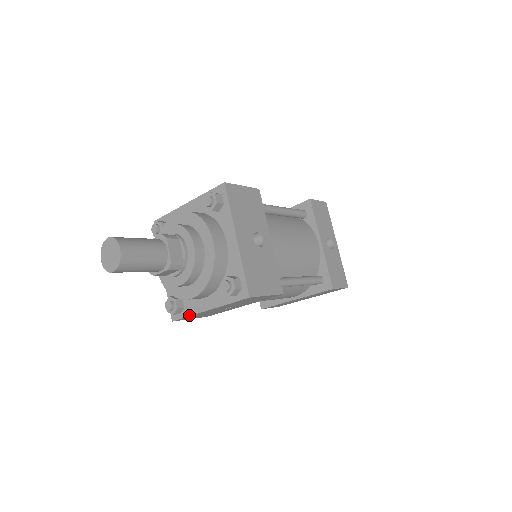
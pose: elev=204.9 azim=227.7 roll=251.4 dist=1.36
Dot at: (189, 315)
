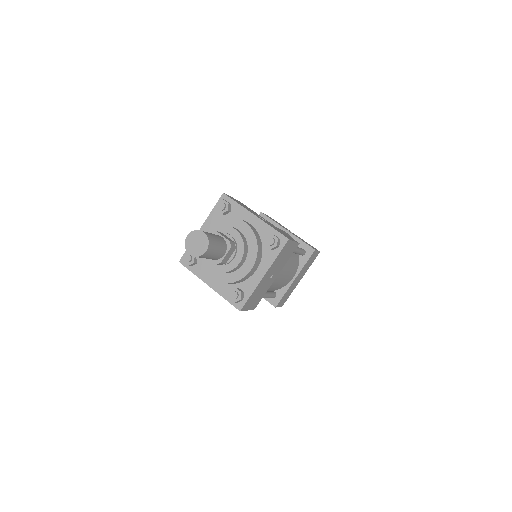
Dot at: (251, 293)
